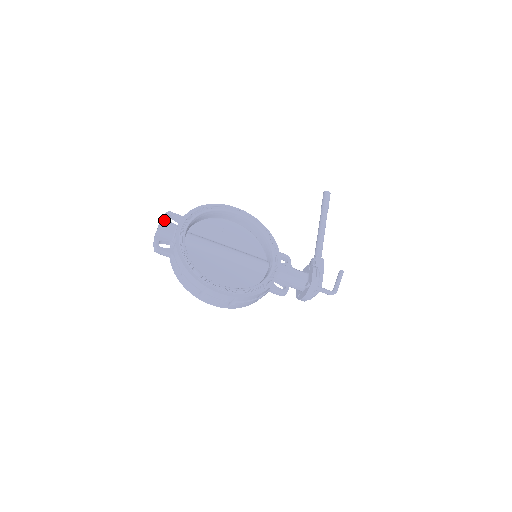
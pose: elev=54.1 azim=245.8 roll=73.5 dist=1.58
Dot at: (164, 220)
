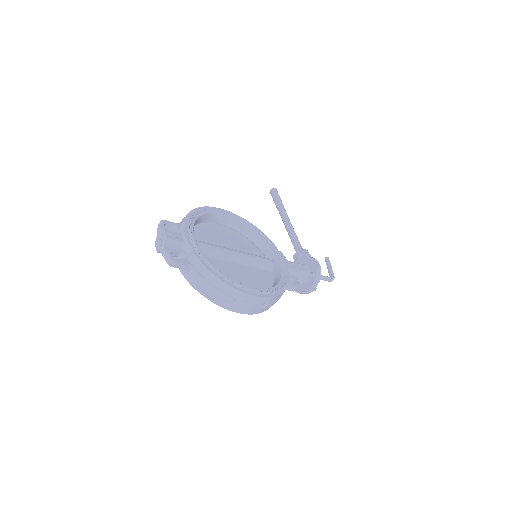
Dot at: occluded
